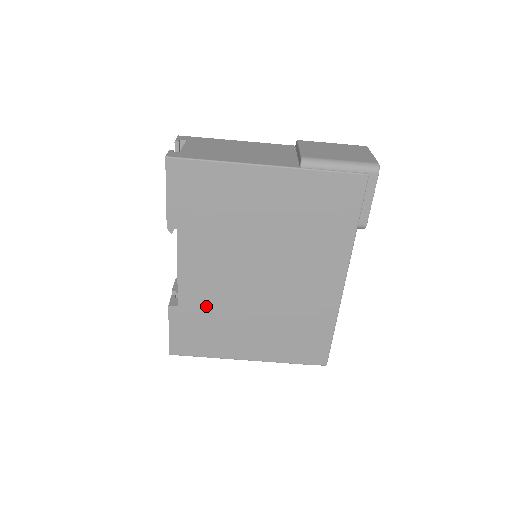
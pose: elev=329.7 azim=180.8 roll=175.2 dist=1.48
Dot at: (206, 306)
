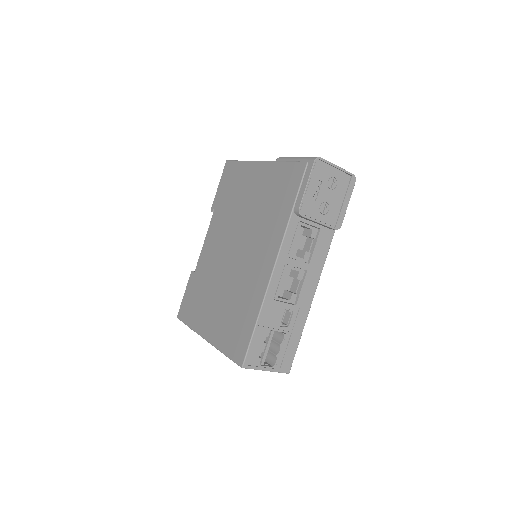
Dot at: (205, 275)
